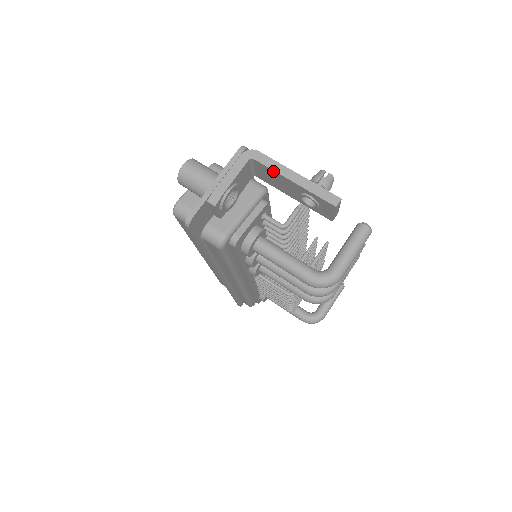
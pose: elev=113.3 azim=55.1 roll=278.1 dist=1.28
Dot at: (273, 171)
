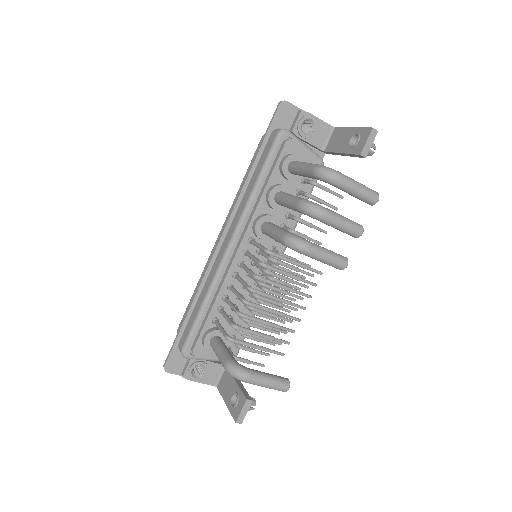
Dot at: (343, 129)
